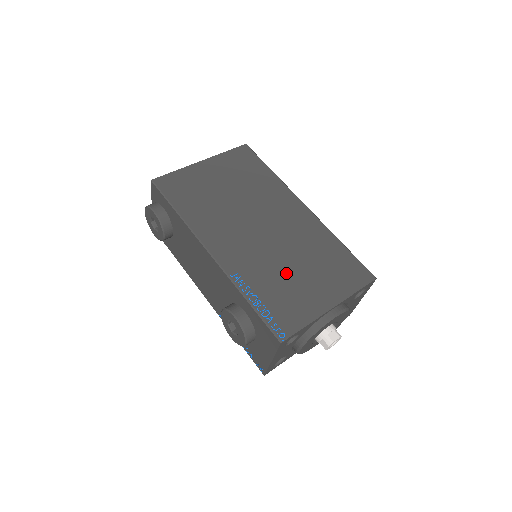
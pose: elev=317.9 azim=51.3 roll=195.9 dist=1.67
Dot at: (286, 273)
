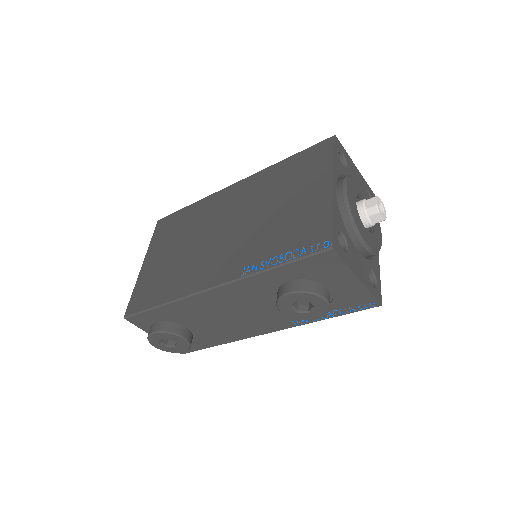
Dot at: (275, 220)
